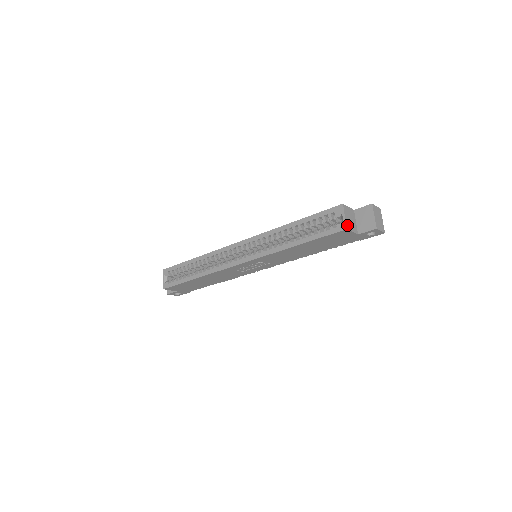
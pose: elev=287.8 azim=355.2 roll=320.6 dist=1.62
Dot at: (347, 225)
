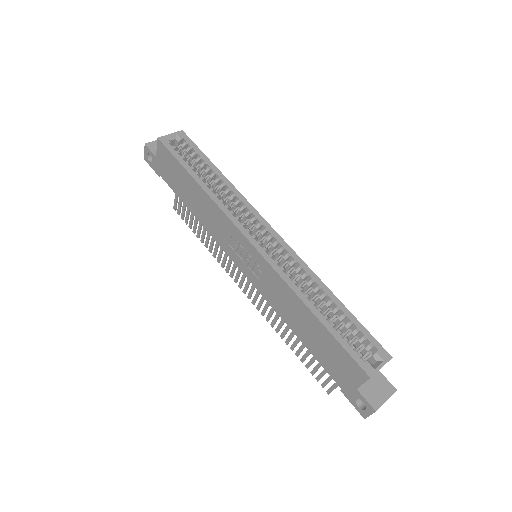
Dot at: occluded
